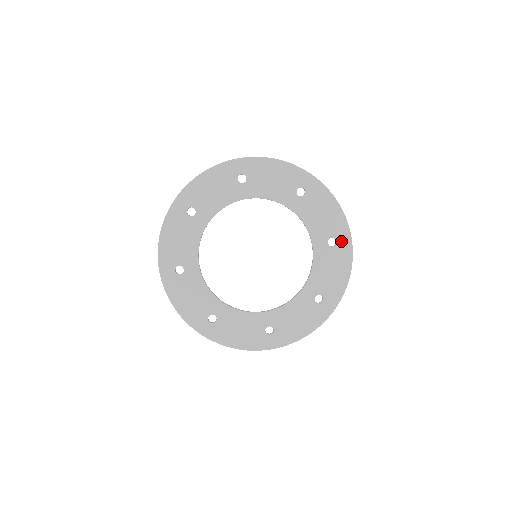
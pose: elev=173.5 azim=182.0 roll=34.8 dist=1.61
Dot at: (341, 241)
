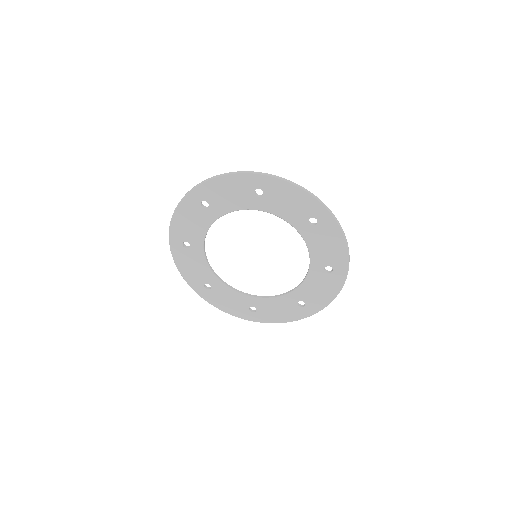
Dot at: (321, 217)
